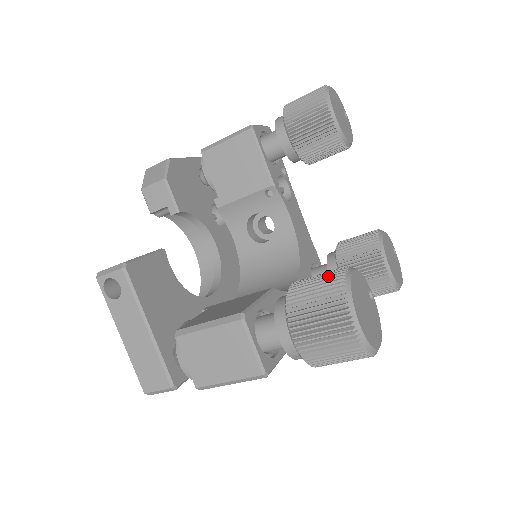
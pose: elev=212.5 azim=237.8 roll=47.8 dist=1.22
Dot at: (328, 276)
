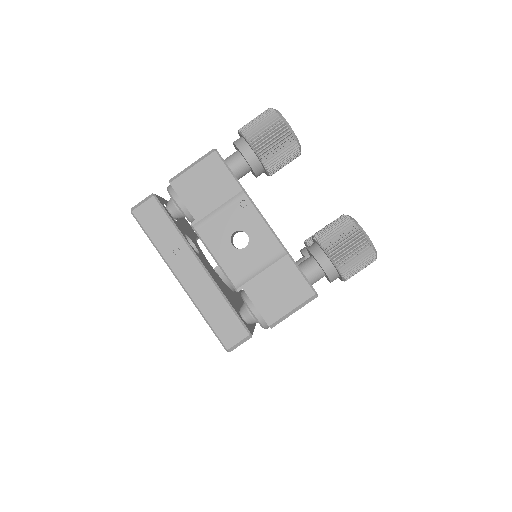
Dot at: occluded
